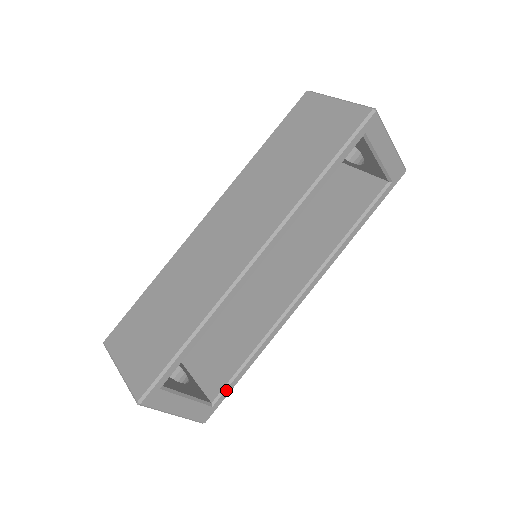
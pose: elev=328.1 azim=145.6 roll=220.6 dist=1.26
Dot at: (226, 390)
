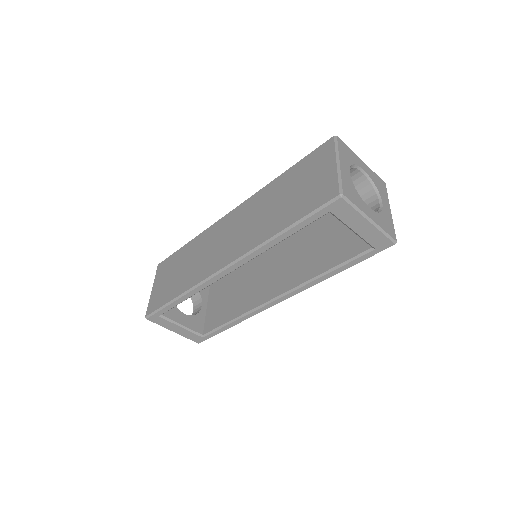
Dot at: (213, 333)
